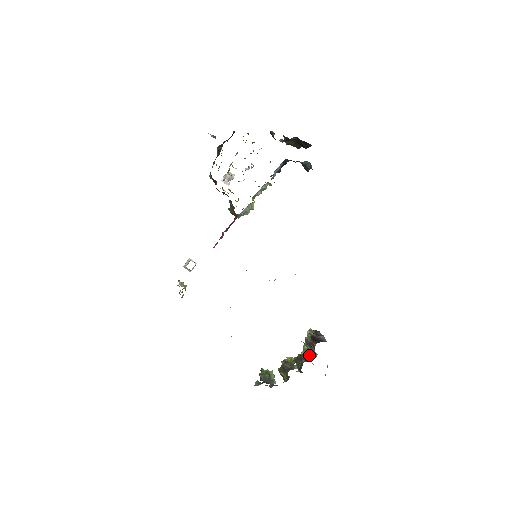
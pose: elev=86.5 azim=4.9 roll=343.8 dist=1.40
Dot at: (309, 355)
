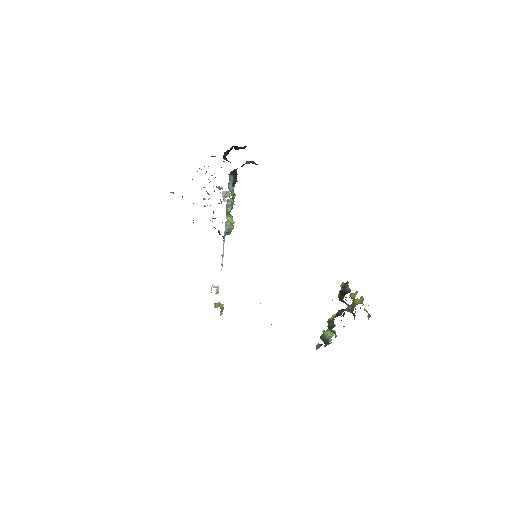
Dot at: occluded
